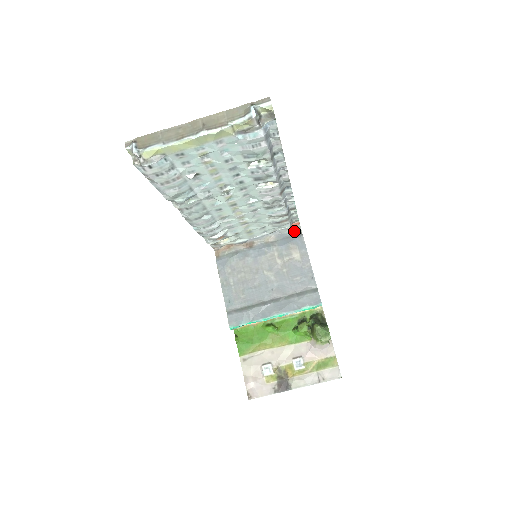
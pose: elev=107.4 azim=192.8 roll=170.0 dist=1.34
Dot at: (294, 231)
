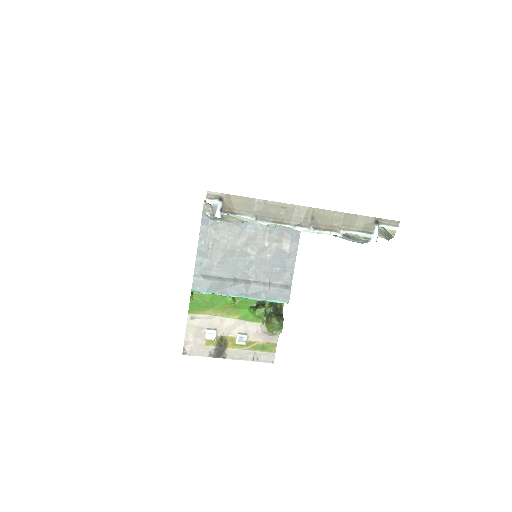
Dot at: occluded
